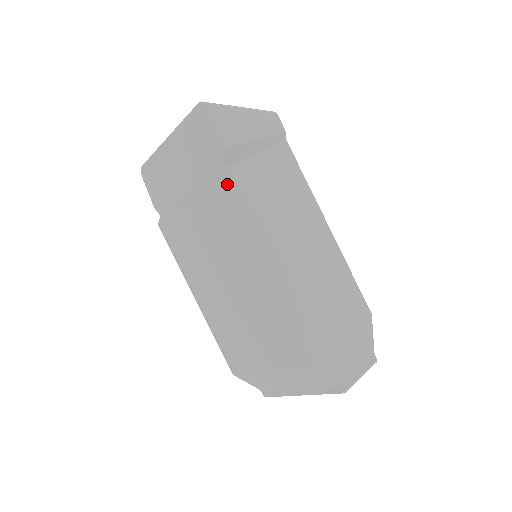
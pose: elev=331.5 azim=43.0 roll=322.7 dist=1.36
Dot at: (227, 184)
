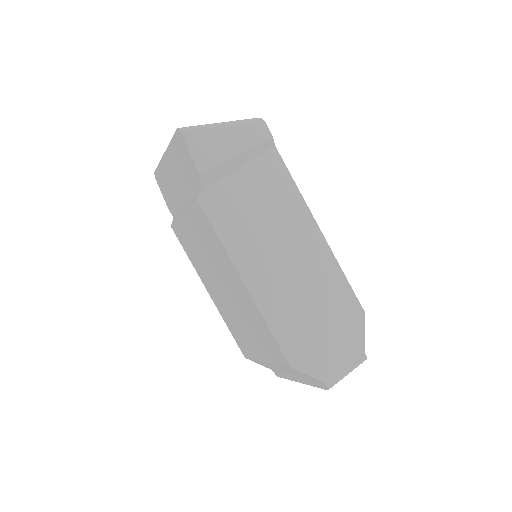
Dot at: (207, 206)
